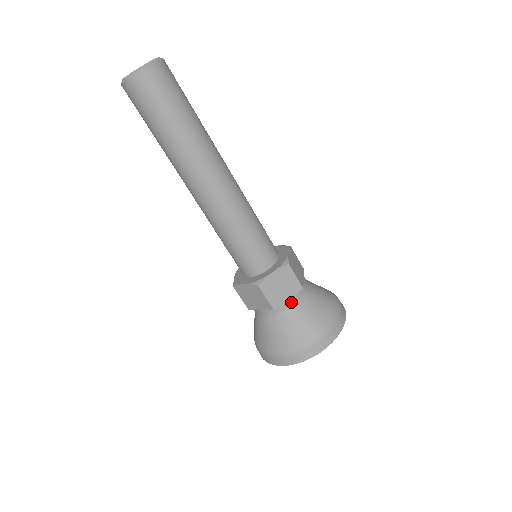
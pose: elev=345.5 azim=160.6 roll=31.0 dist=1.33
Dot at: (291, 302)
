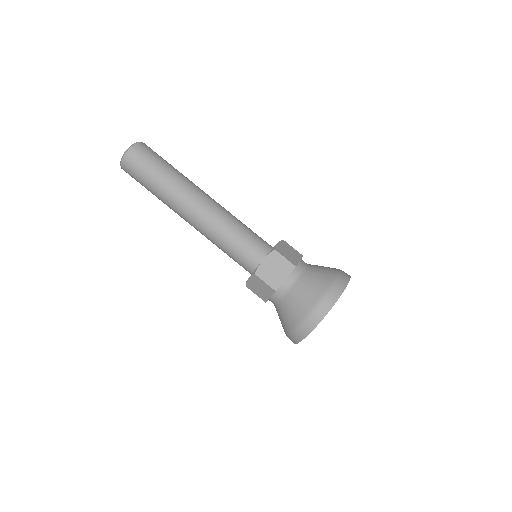
Dot at: (274, 299)
